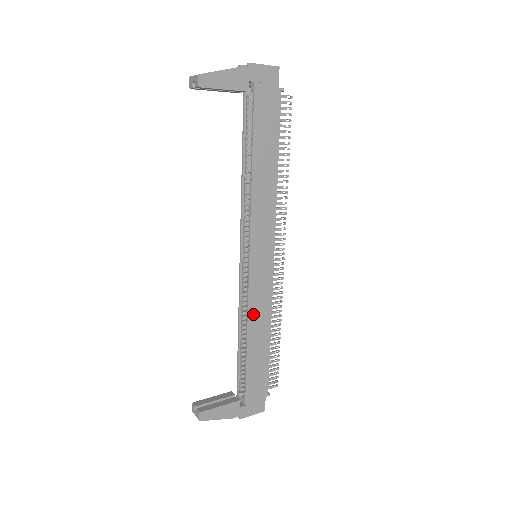
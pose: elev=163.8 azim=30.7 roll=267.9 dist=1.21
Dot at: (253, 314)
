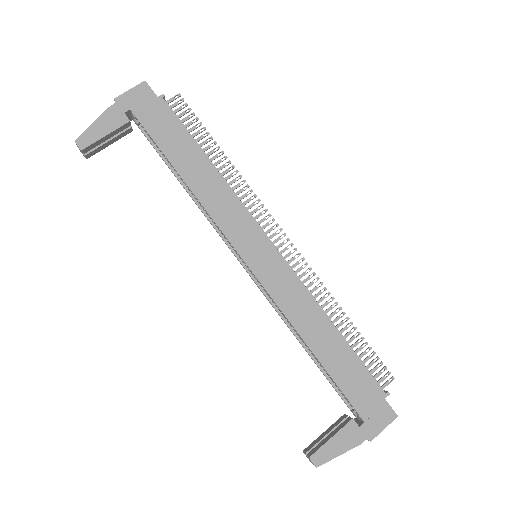
Dot at: (294, 315)
